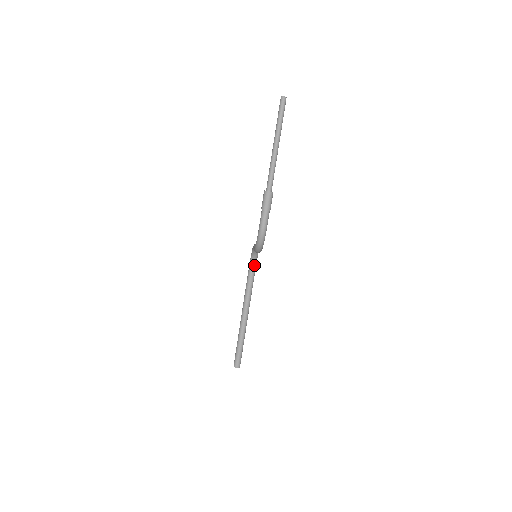
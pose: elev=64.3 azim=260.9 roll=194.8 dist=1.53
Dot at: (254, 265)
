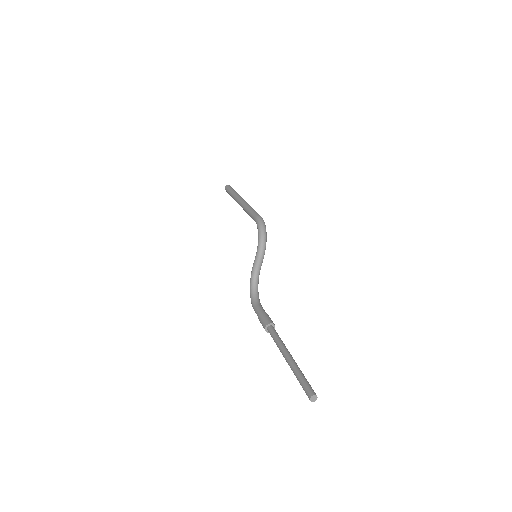
Dot at: occluded
